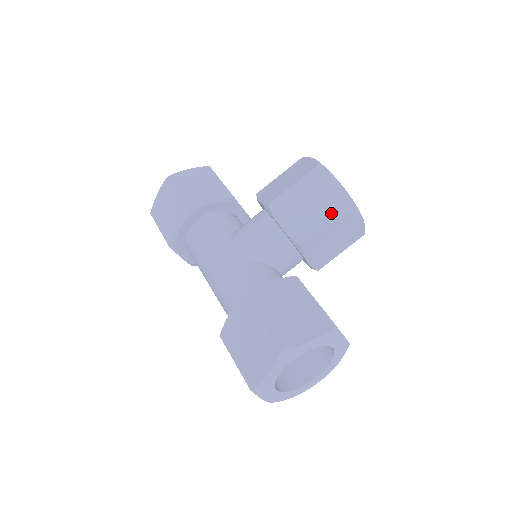
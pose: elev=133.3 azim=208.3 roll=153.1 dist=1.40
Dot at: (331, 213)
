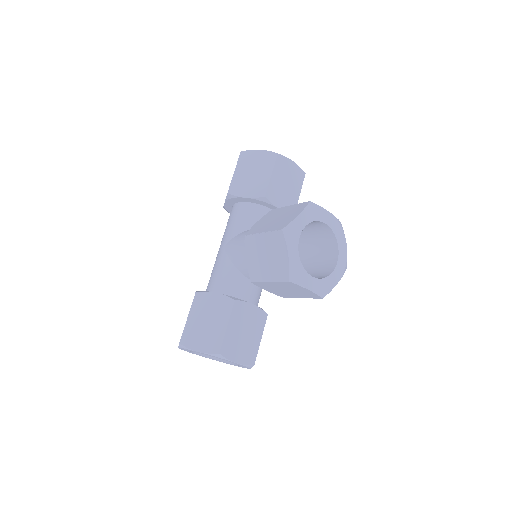
Dot at: (274, 274)
